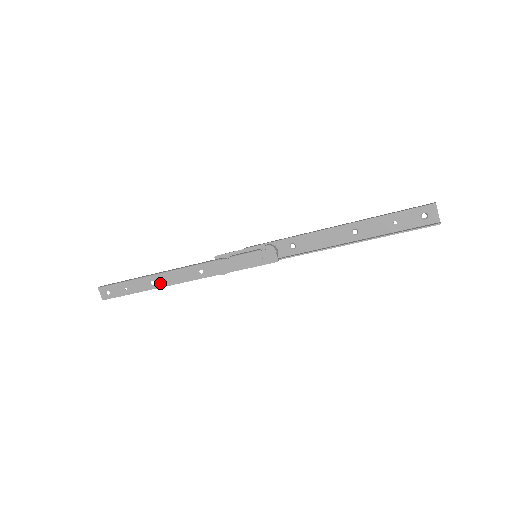
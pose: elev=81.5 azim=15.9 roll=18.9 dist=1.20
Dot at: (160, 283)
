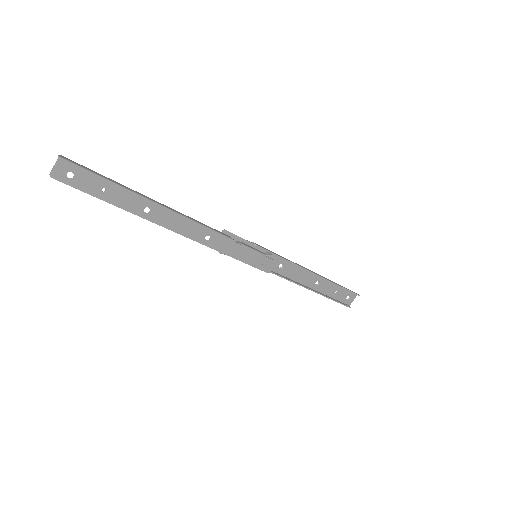
Dot at: (155, 217)
